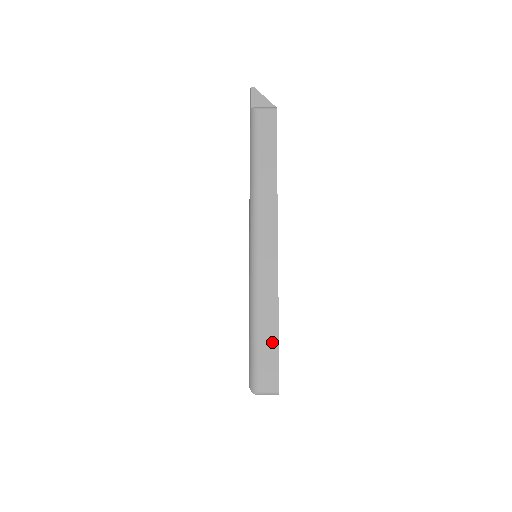
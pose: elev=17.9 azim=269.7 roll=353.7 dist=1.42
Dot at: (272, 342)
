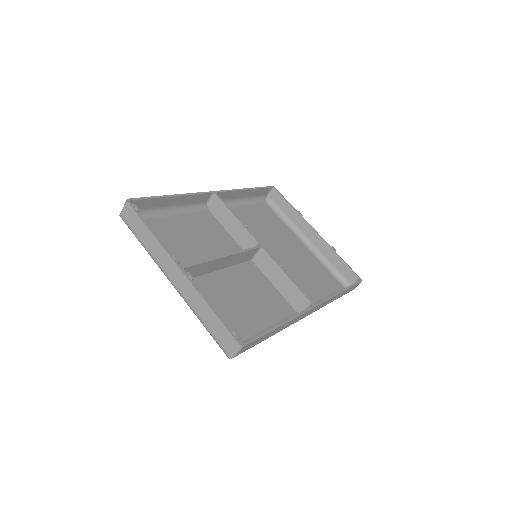
Dot at: (157, 200)
